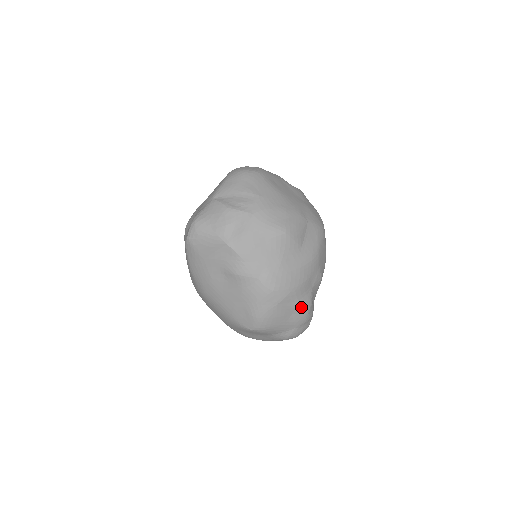
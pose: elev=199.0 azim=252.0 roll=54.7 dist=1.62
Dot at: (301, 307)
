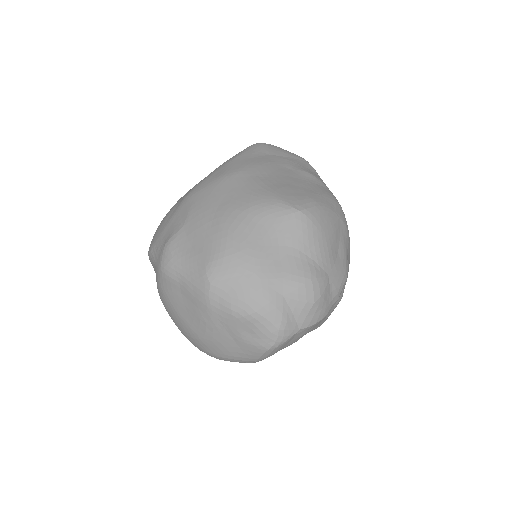
Dot at: (346, 261)
